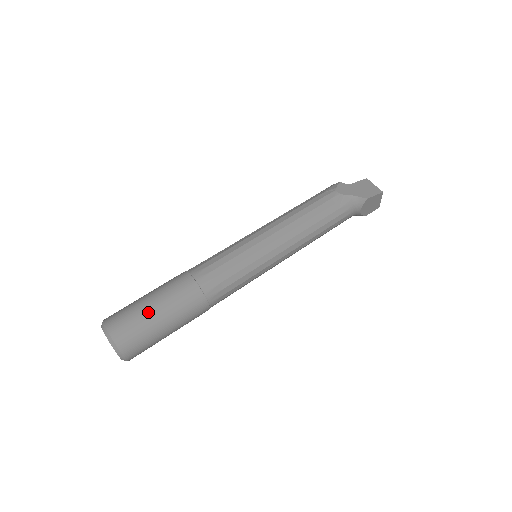
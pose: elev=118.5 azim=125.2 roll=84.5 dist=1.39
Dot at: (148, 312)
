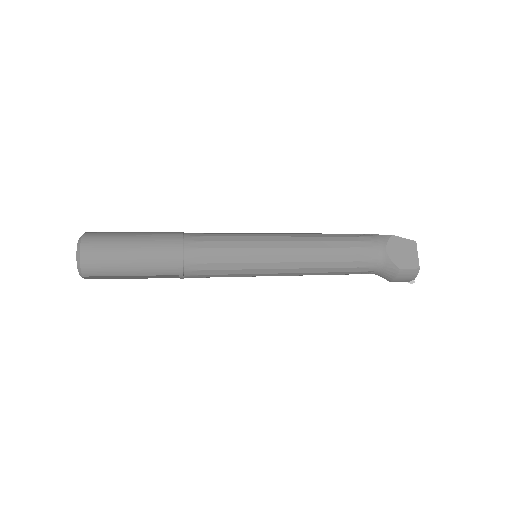
Dot at: (128, 232)
